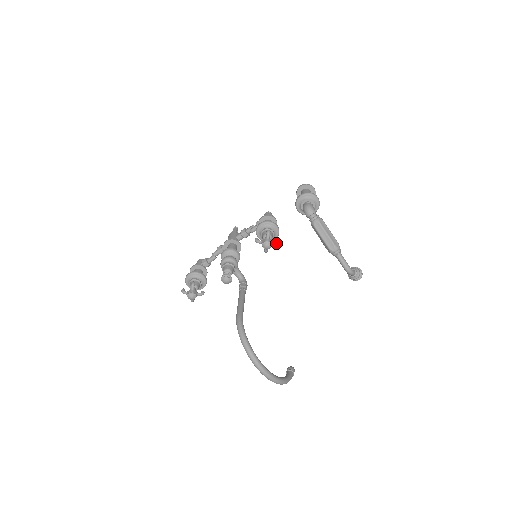
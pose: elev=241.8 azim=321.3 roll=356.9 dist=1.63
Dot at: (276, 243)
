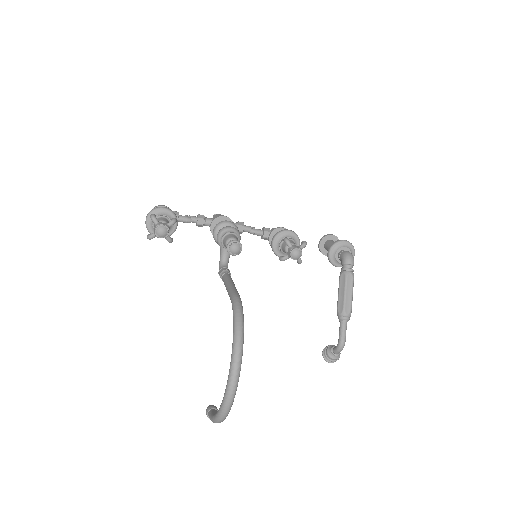
Dot at: (301, 260)
